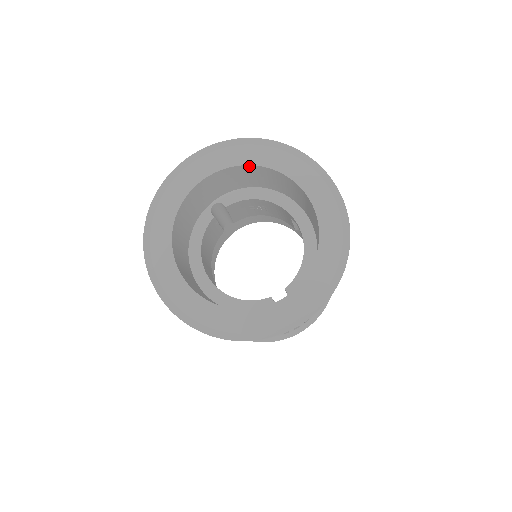
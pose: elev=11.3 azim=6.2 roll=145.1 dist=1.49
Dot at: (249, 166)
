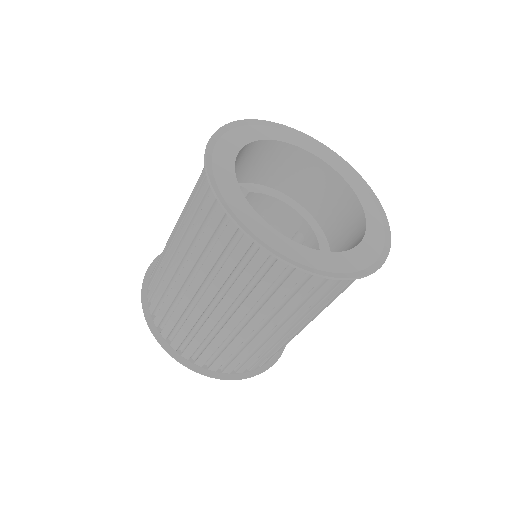
Dot at: (302, 151)
